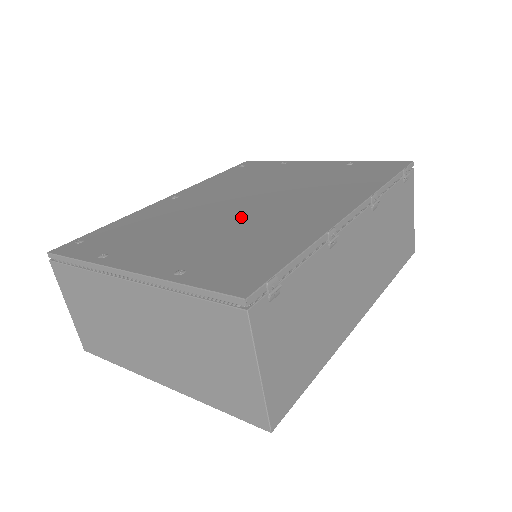
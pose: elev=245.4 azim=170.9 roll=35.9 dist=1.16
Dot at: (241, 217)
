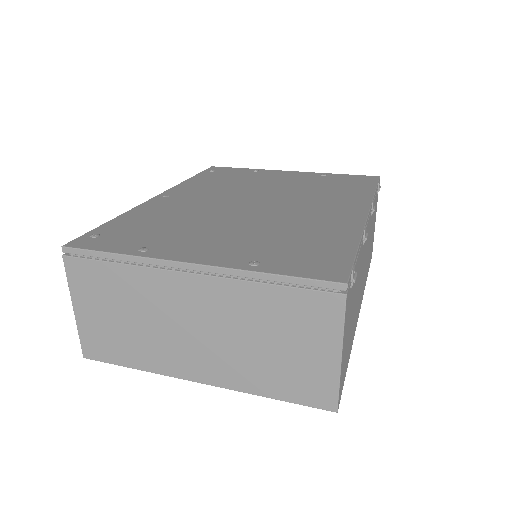
Dot at: (264, 216)
